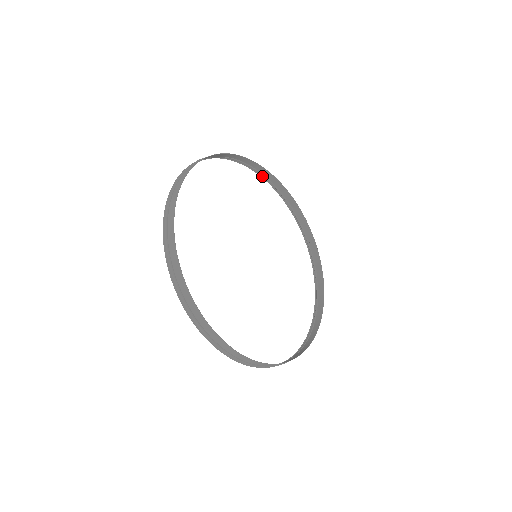
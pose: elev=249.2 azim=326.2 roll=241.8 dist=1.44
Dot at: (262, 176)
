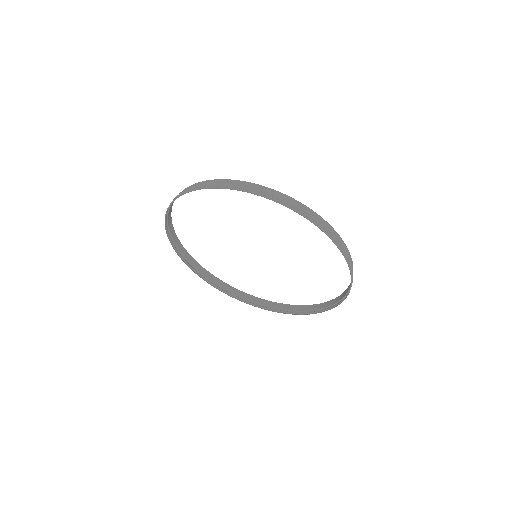
Dot at: occluded
